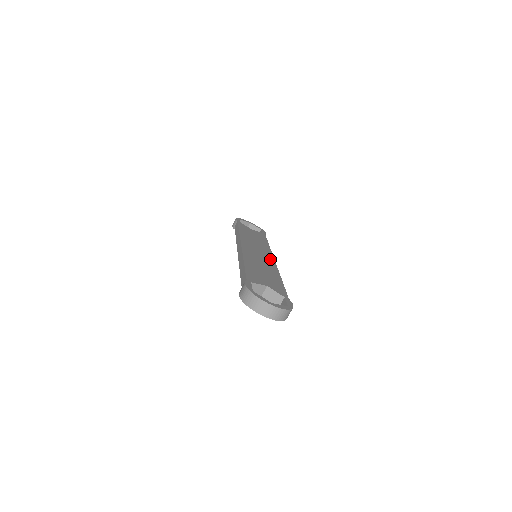
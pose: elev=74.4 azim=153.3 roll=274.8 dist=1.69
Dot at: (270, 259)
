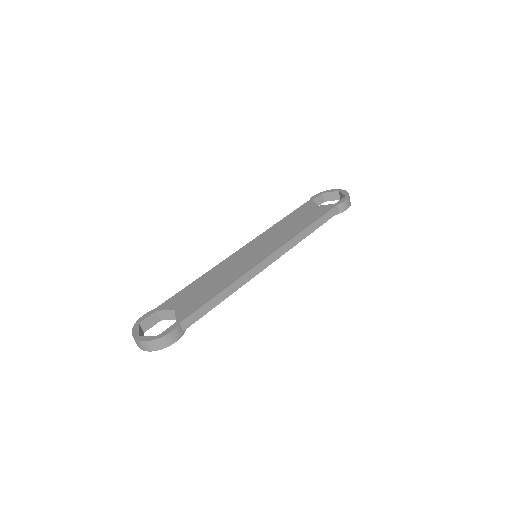
Dot at: (259, 258)
